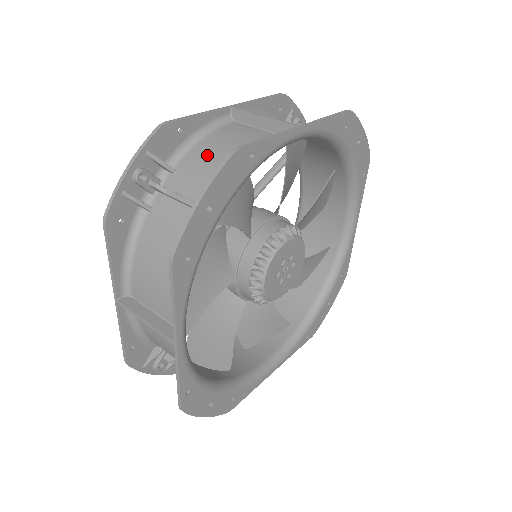
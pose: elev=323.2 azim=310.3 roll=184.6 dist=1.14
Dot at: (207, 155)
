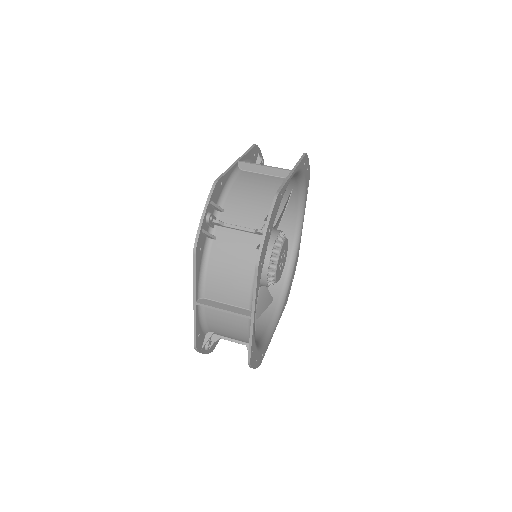
Dot at: (241, 197)
